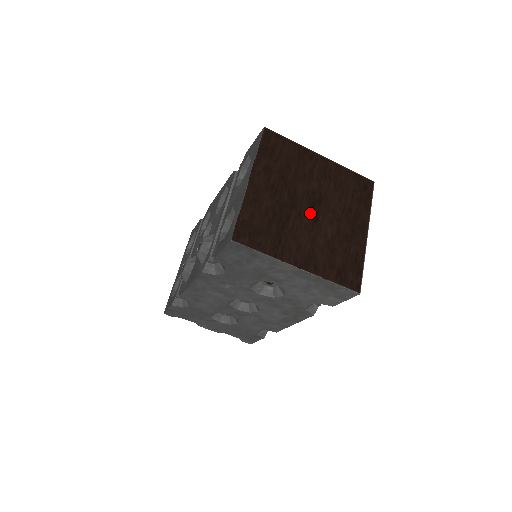
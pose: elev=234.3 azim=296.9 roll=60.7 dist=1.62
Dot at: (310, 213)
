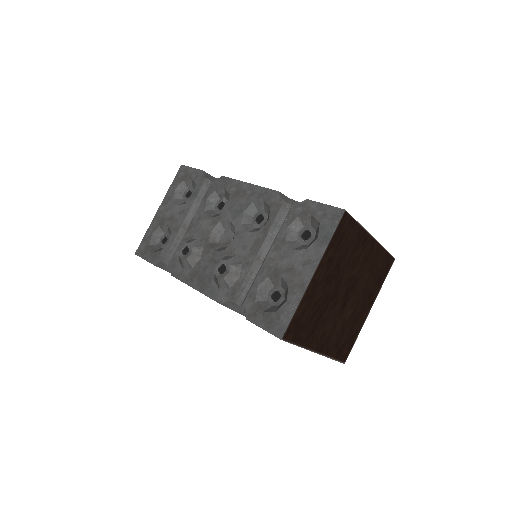
Dot at: (342, 300)
